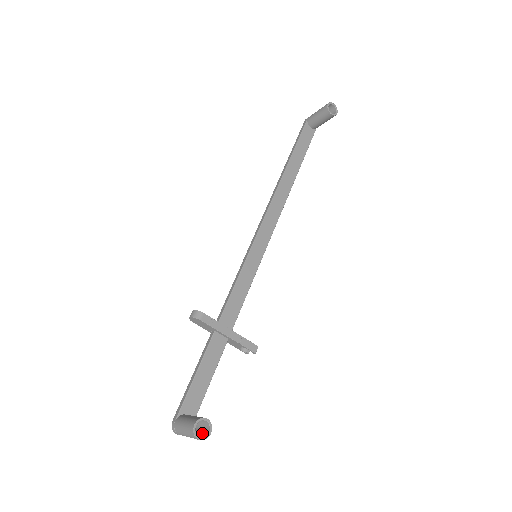
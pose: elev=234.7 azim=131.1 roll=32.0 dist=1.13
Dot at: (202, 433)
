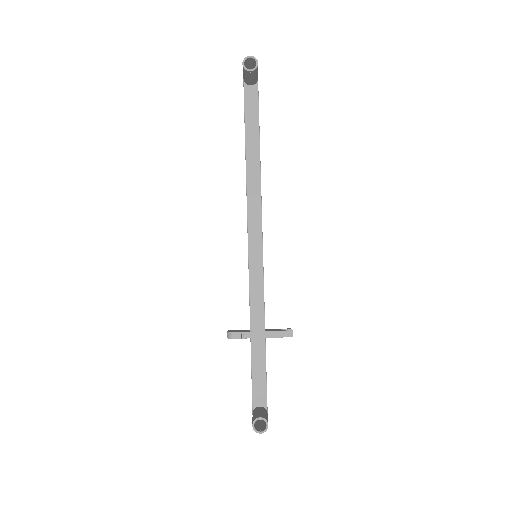
Dot at: (265, 424)
